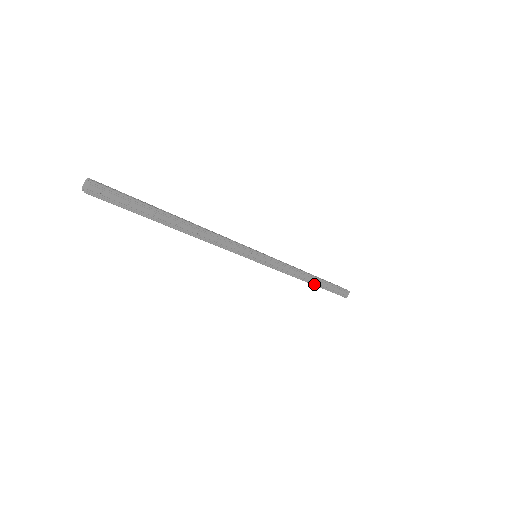
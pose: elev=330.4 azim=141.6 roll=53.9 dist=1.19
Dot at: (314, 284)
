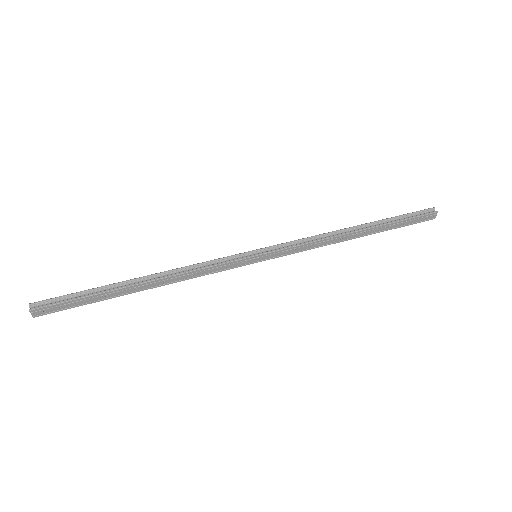
Dot at: (364, 235)
